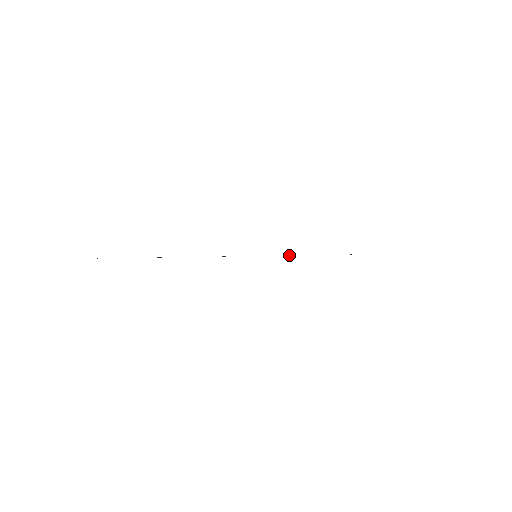
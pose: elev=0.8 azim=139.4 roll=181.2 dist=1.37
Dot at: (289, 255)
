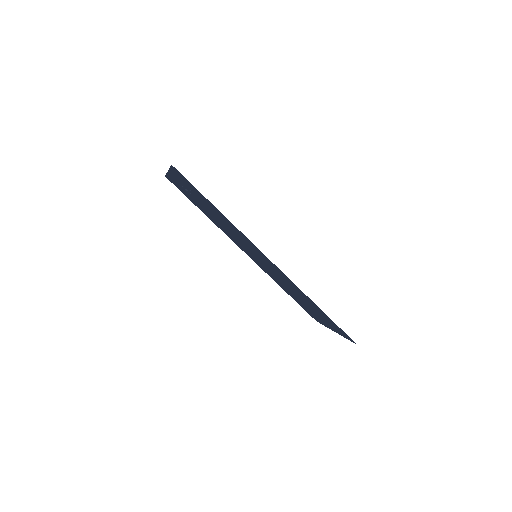
Dot at: occluded
